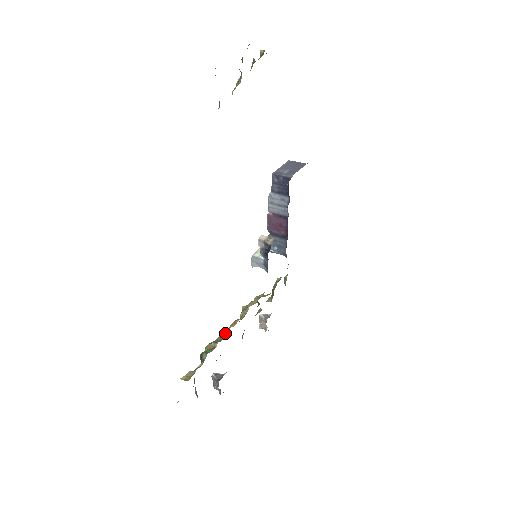
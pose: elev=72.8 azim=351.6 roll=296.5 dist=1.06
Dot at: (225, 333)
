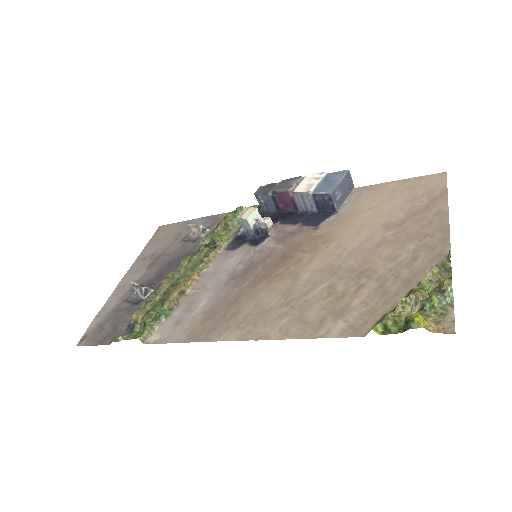
Dot at: (184, 292)
